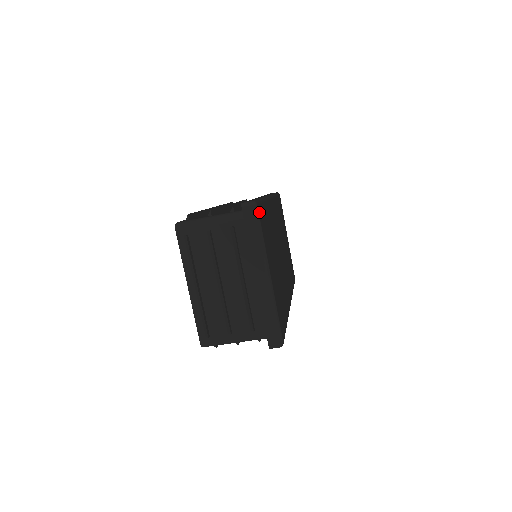
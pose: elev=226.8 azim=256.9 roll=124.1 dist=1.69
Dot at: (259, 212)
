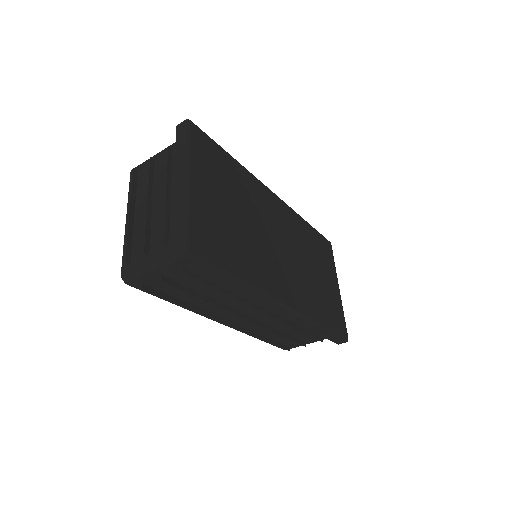
Dot at: (194, 131)
